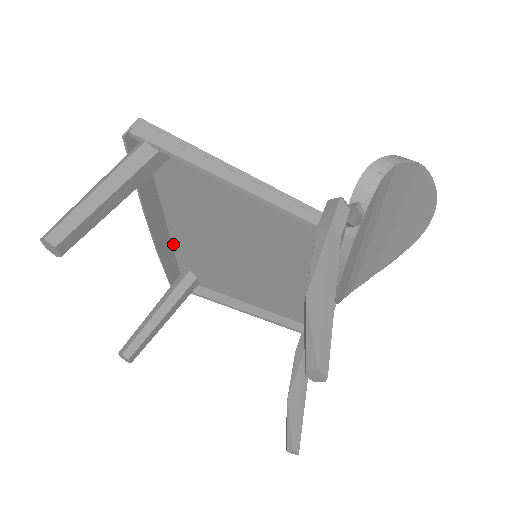
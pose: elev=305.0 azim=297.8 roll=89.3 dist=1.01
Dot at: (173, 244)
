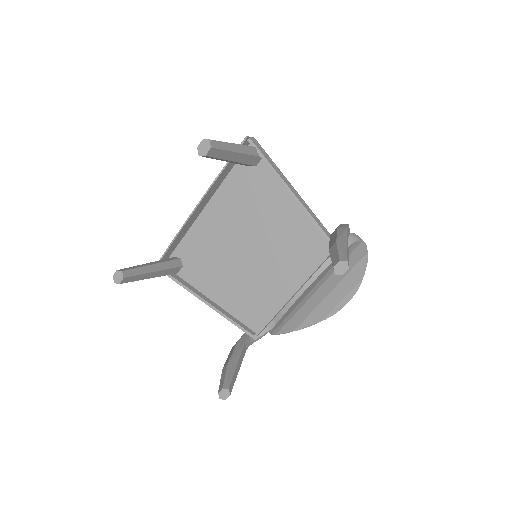
Dot at: (189, 230)
